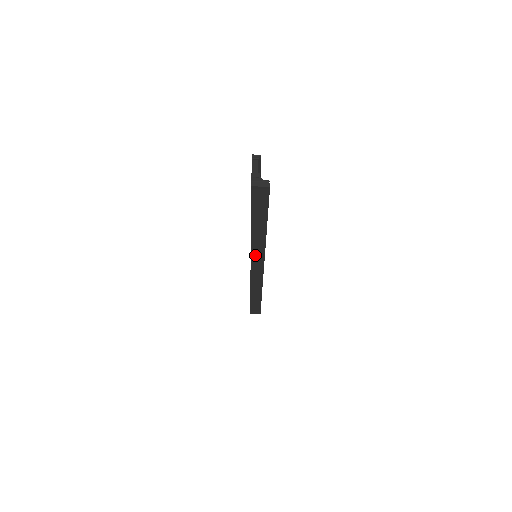
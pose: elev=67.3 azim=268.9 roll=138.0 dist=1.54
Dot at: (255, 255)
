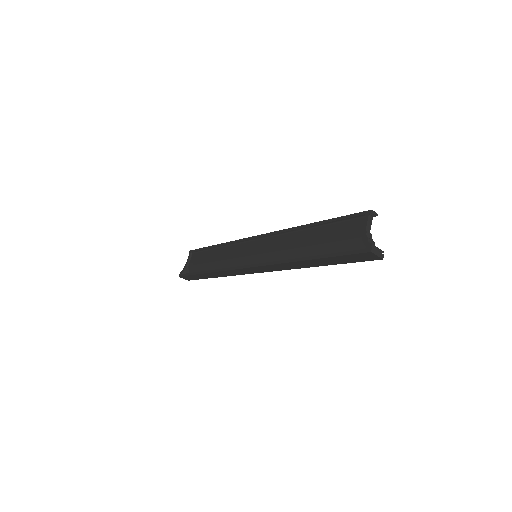
Dot at: (272, 267)
